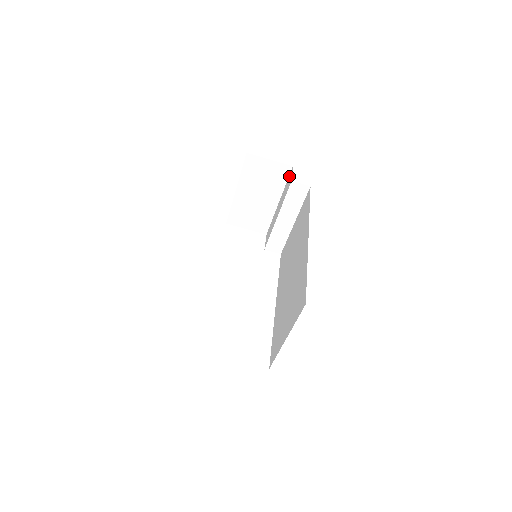
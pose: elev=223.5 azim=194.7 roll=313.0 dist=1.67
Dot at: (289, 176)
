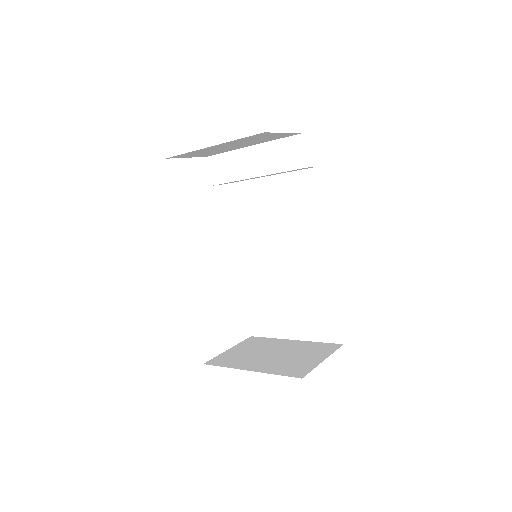
Dot at: (290, 140)
